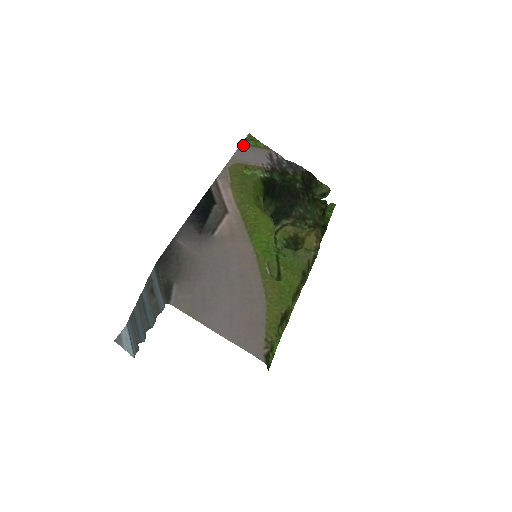
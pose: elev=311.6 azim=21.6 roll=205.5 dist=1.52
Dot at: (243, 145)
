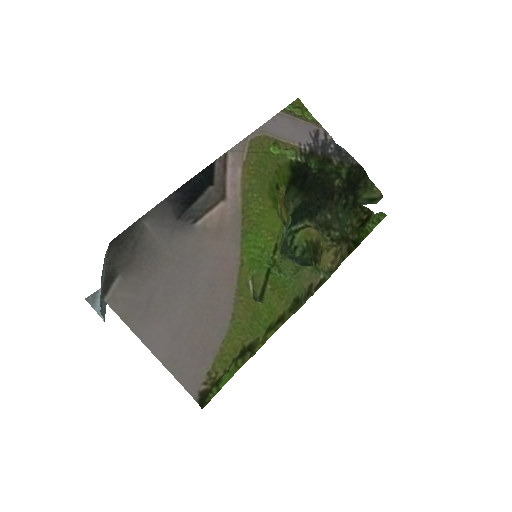
Dot at: (283, 113)
